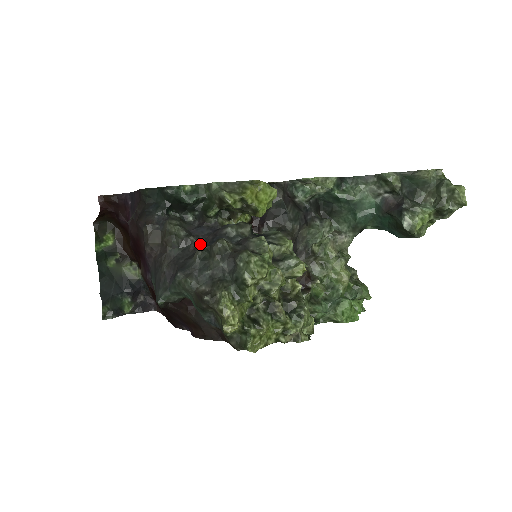
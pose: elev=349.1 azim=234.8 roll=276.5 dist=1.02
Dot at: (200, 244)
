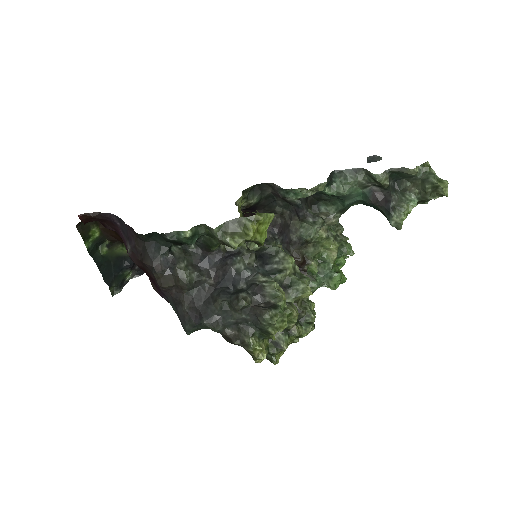
Dot at: (212, 279)
